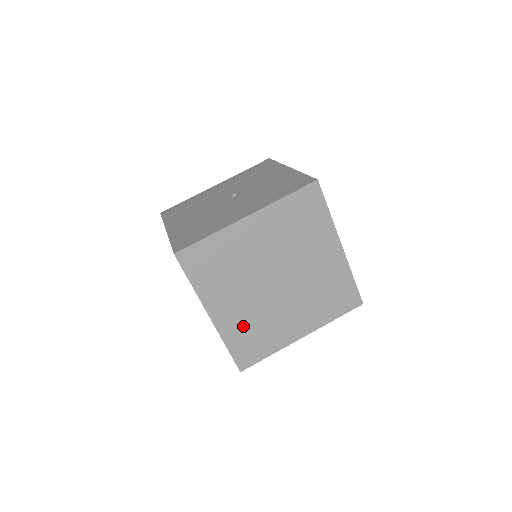
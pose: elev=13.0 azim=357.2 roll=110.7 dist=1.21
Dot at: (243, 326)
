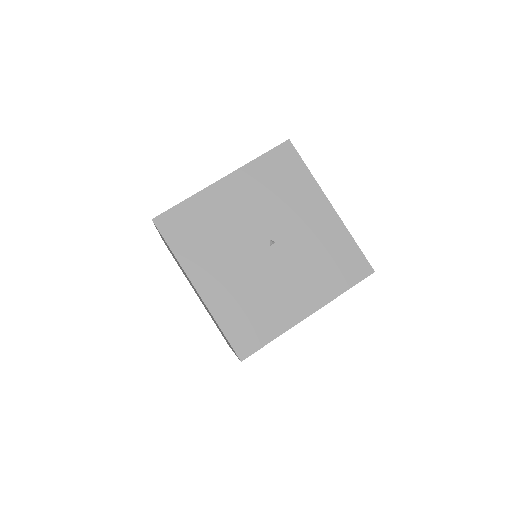
Dot at: occluded
